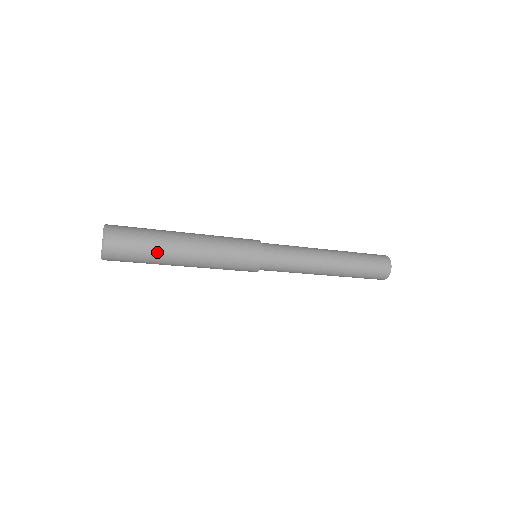
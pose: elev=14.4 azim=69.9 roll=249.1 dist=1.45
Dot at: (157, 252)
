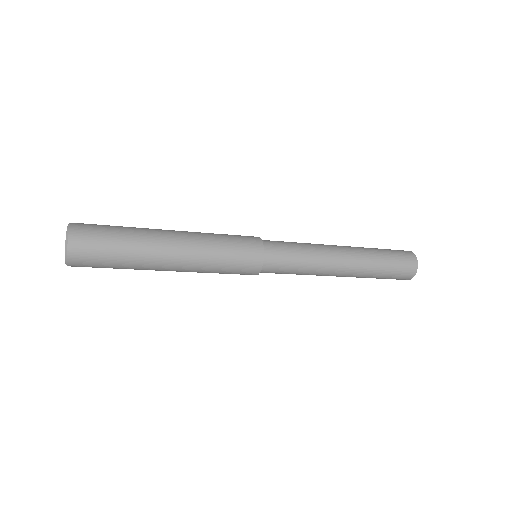
Dot at: (134, 259)
